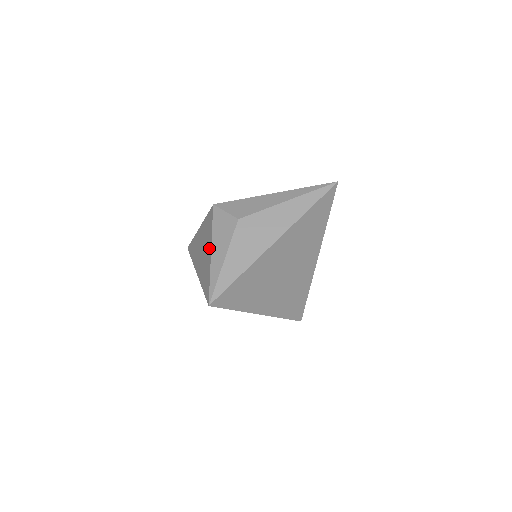
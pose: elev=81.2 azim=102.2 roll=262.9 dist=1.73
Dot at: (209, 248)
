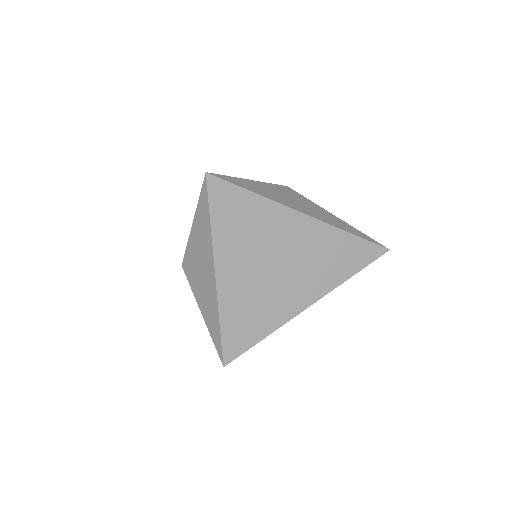
Dot at: occluded
